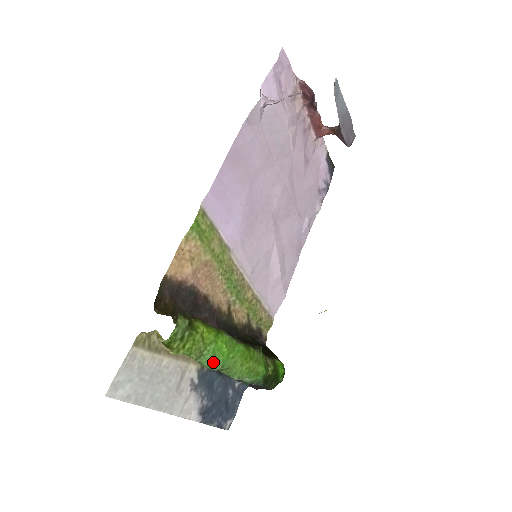
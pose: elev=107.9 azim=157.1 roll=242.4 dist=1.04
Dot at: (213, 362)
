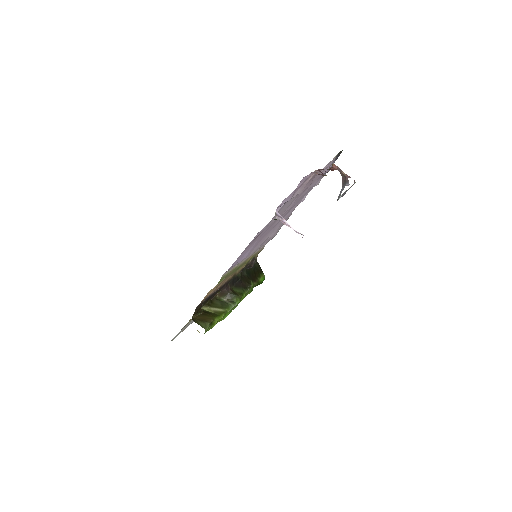
Dot at: occluded
